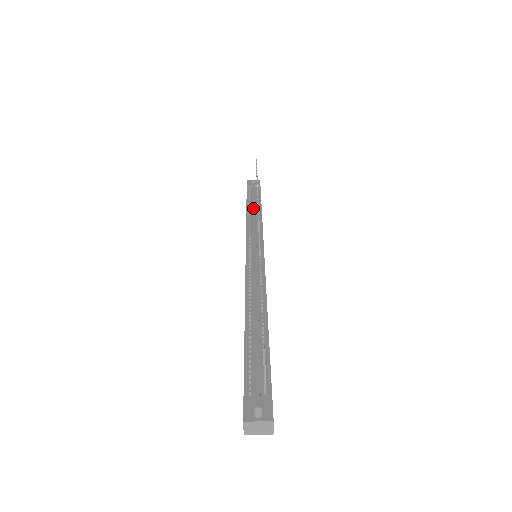
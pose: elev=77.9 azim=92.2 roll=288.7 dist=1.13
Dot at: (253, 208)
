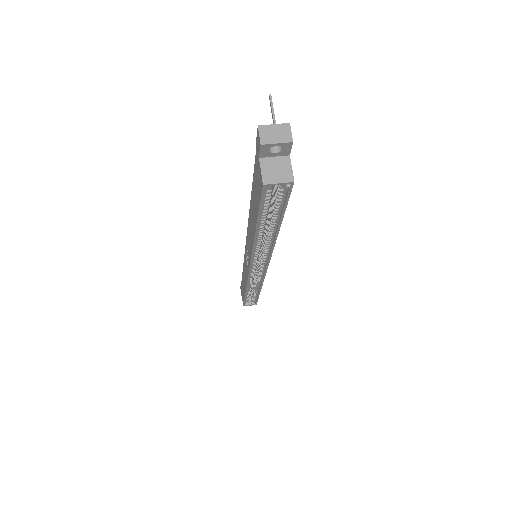
Dot at: occluded
